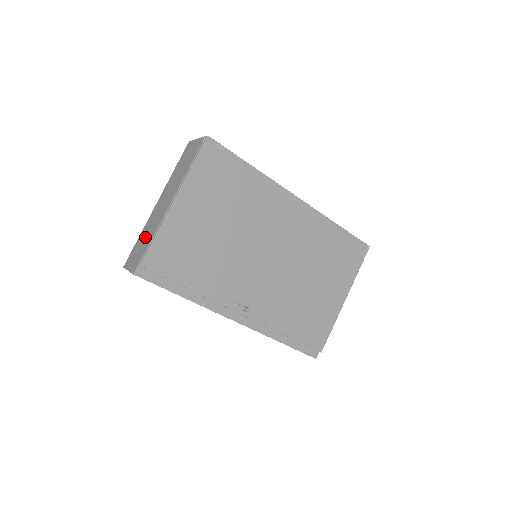
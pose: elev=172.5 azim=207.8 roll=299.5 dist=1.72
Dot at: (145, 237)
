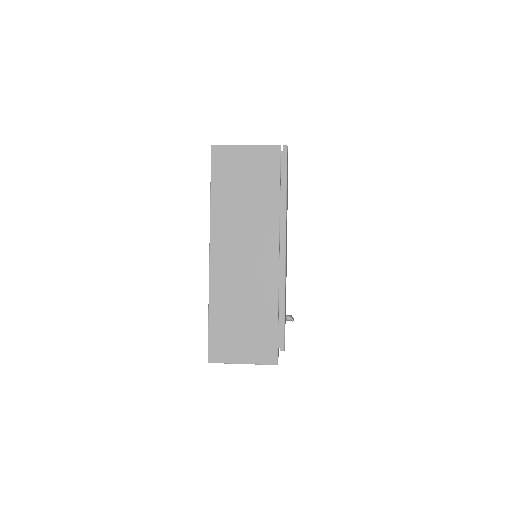
Dot at: (244, 310)
